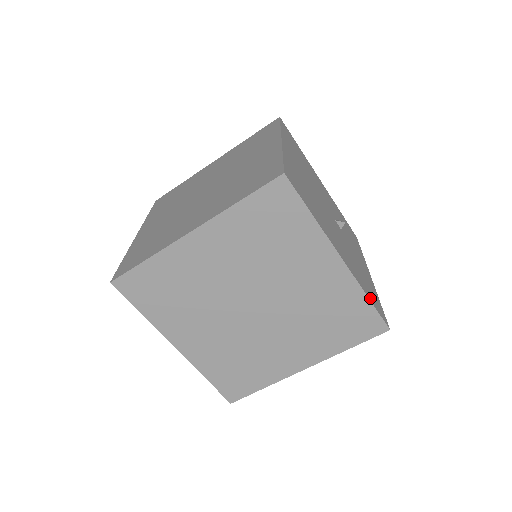
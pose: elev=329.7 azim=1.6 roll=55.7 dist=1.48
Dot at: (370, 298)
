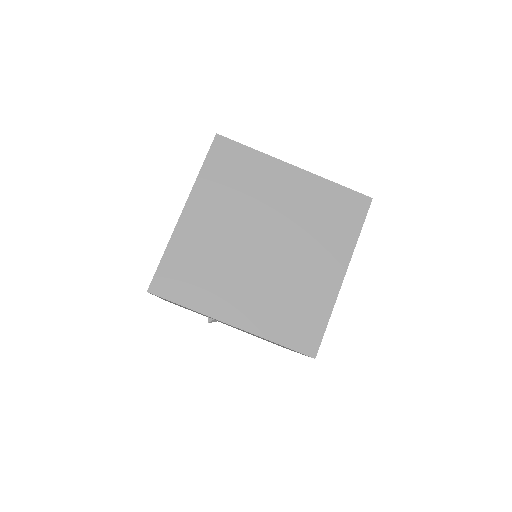
Dot at: occluded
